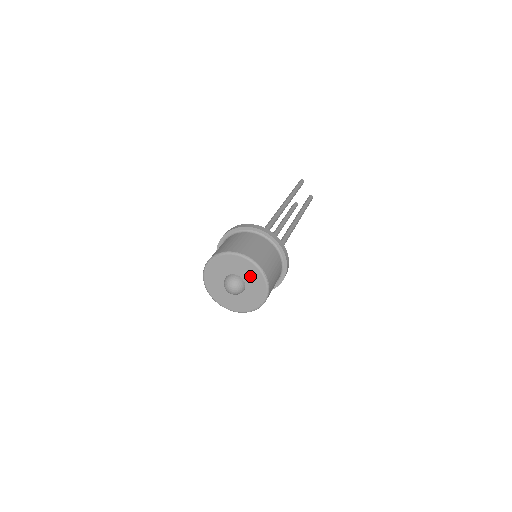
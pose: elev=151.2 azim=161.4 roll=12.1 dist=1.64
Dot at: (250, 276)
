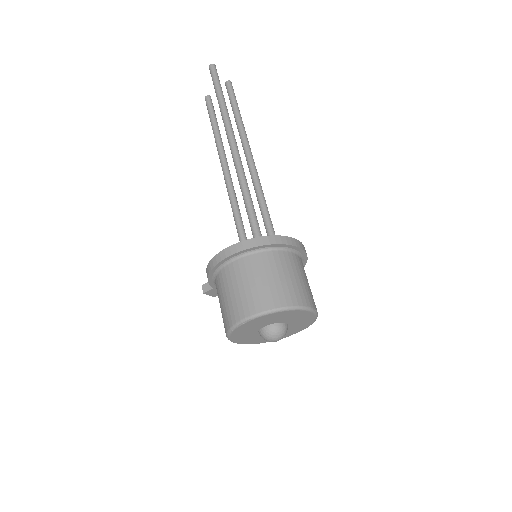
Dot at: (295, 318)
